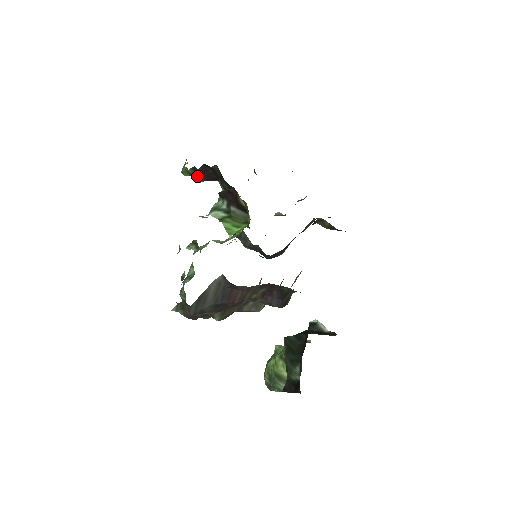
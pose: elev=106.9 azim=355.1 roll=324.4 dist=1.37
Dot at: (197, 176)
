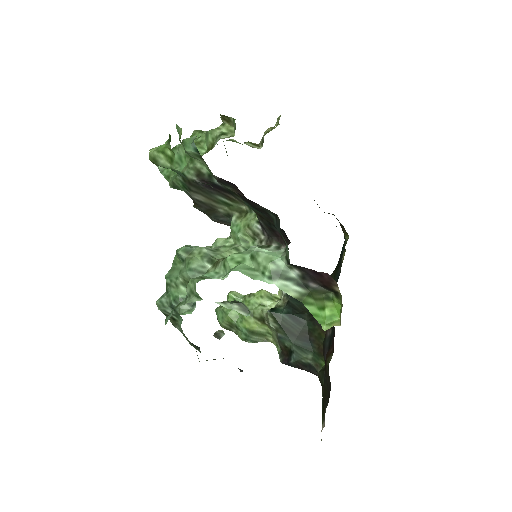
Dot at: occluded
